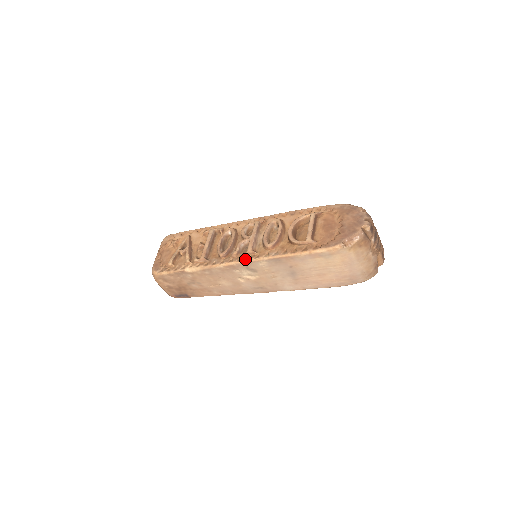
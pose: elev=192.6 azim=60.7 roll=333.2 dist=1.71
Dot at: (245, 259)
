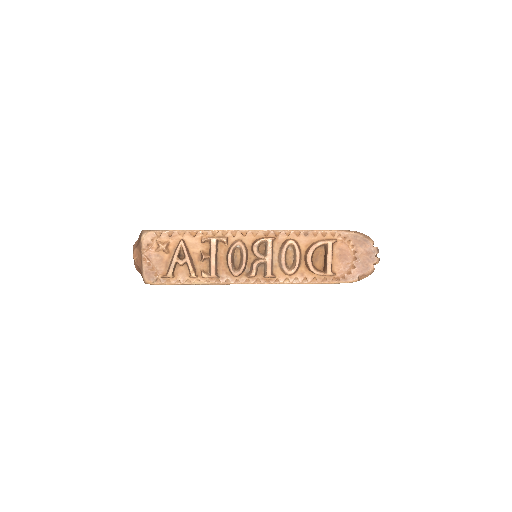
Dot at: (264, 282)
